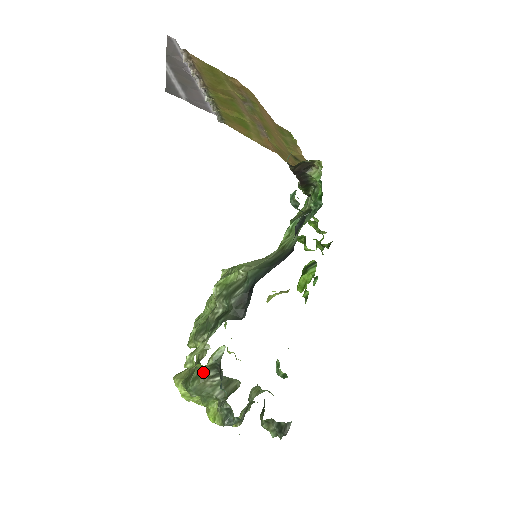
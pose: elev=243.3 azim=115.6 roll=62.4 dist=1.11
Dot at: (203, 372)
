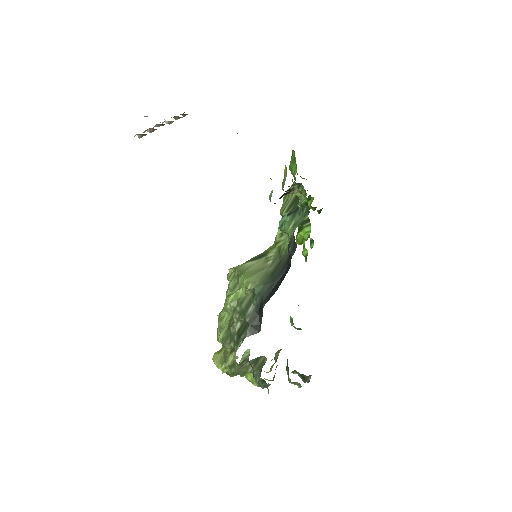
Dot at: (236, 363)
